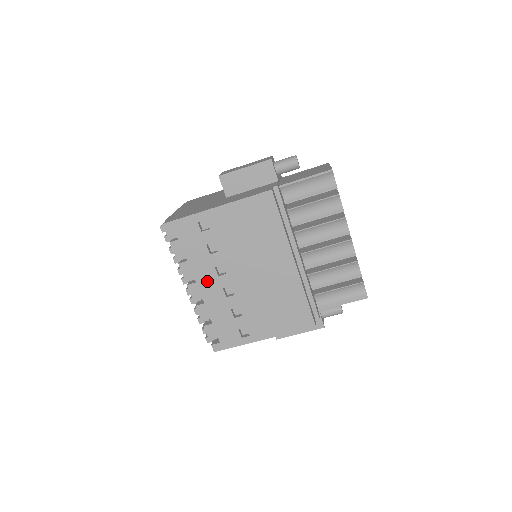
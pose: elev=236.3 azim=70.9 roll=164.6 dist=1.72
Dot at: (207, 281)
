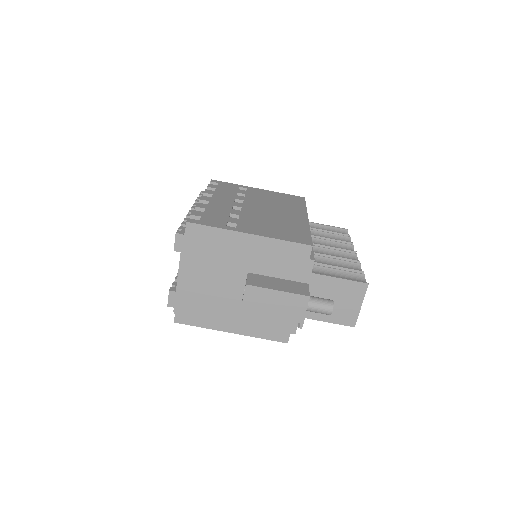
Dot at: (222, 200)
